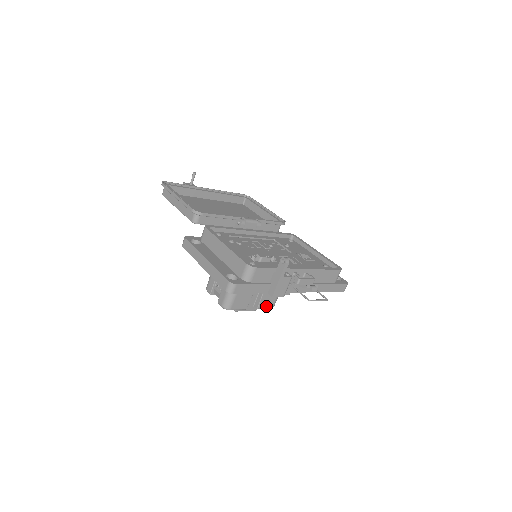
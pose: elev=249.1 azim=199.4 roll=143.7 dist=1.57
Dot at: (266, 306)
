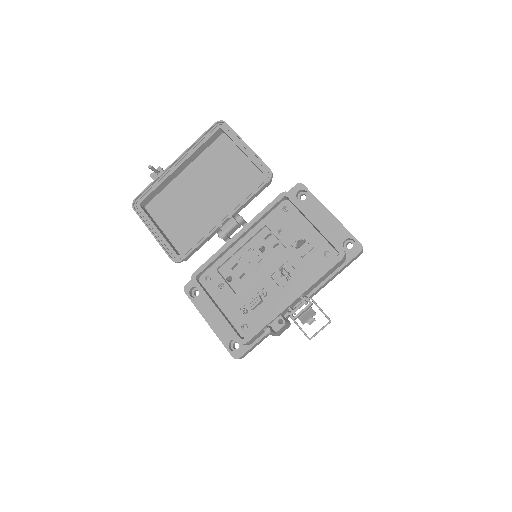
Dot at: occluded
